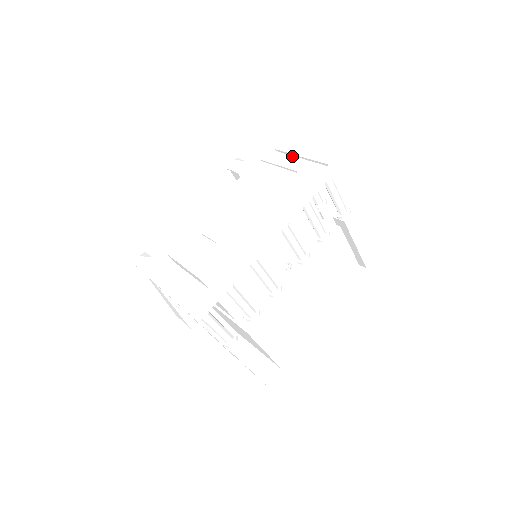
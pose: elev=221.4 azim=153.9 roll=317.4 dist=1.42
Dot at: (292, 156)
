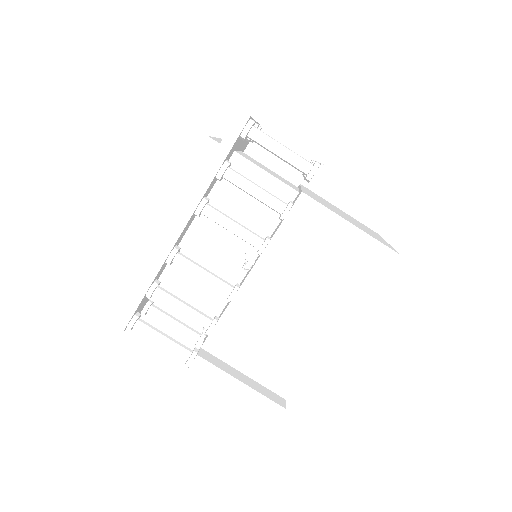
Dot at: occluded
